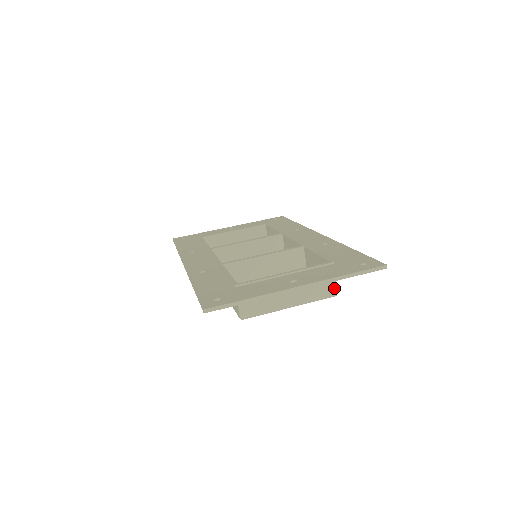
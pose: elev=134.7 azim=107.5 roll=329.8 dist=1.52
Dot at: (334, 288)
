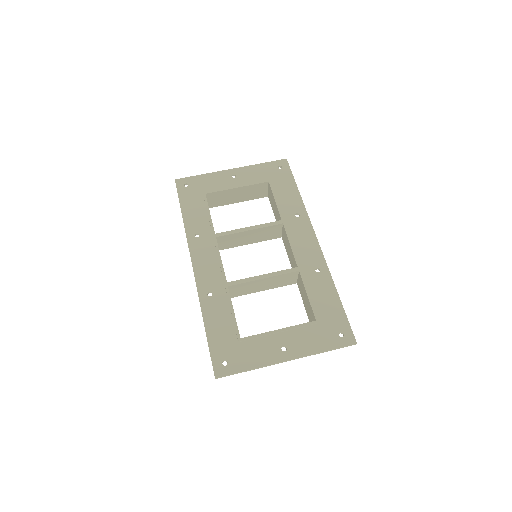
Dot at: occluded
